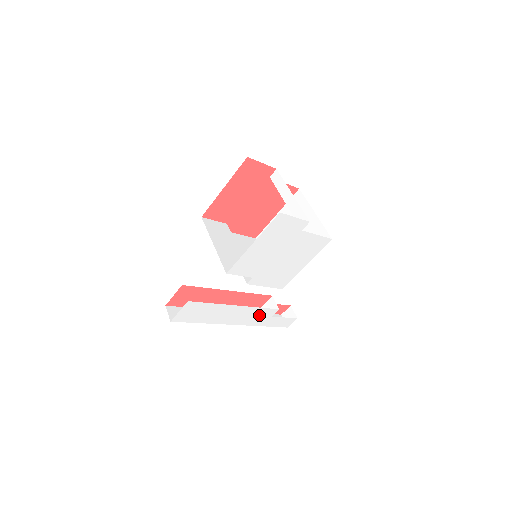
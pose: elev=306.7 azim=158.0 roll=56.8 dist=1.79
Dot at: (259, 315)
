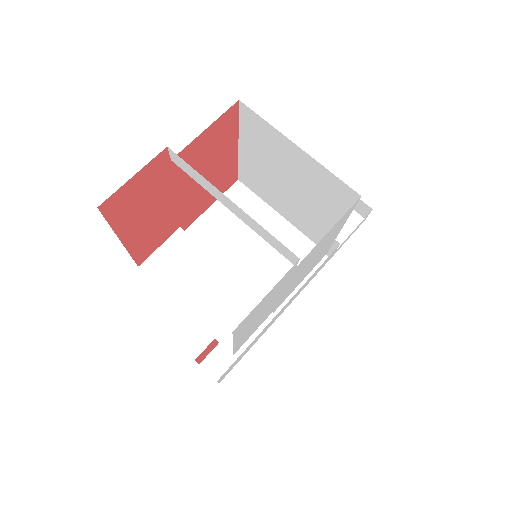
Dot at: (318, 269)
